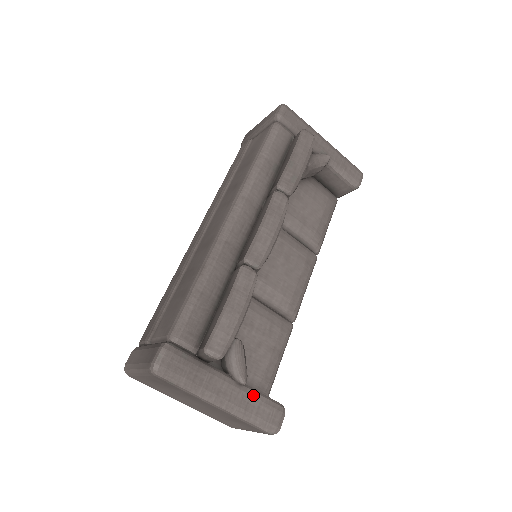
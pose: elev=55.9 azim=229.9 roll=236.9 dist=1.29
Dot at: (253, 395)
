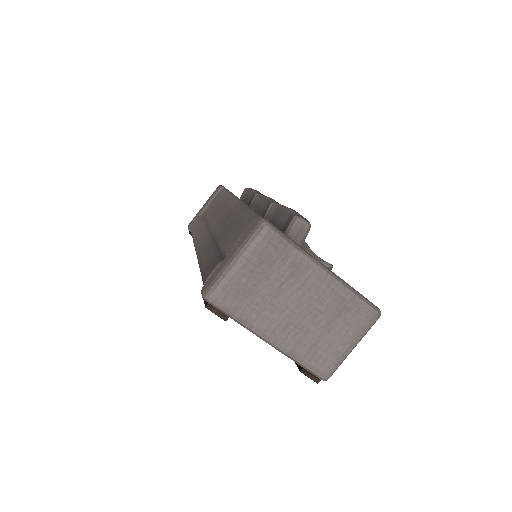
Dot at: occluded
